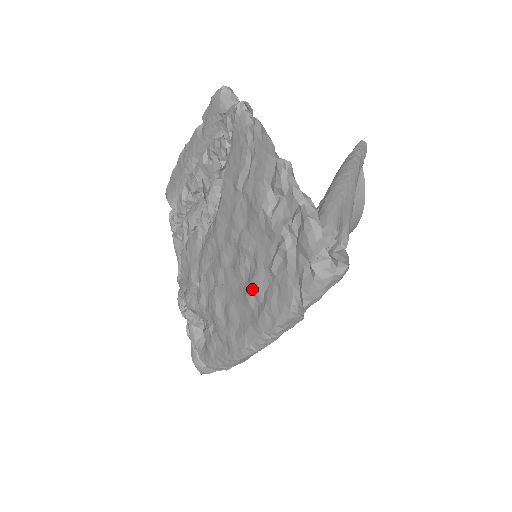
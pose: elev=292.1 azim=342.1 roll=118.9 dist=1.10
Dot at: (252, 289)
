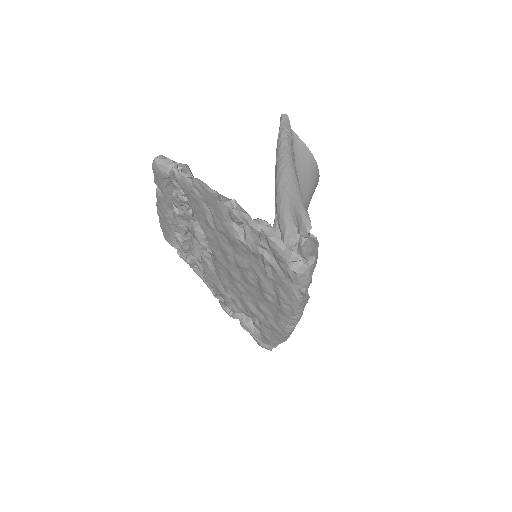
Dot at: (265, 292)
